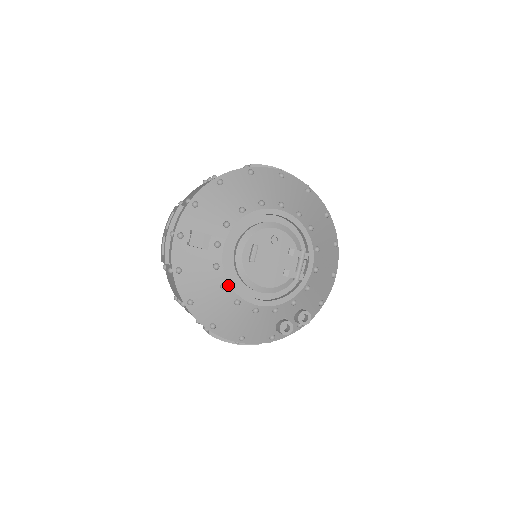
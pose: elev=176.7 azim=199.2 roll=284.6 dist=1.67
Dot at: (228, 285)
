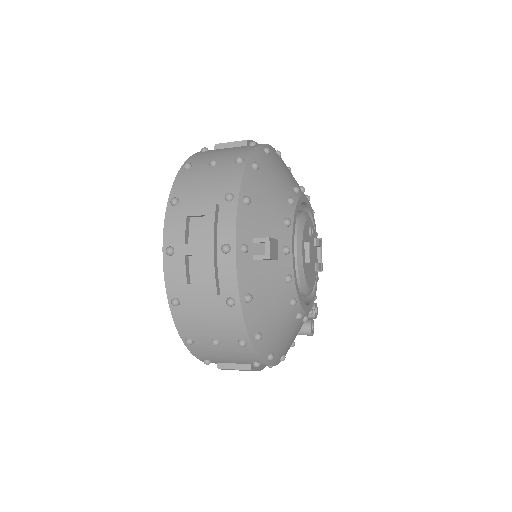
Dot at: (297, 298)
